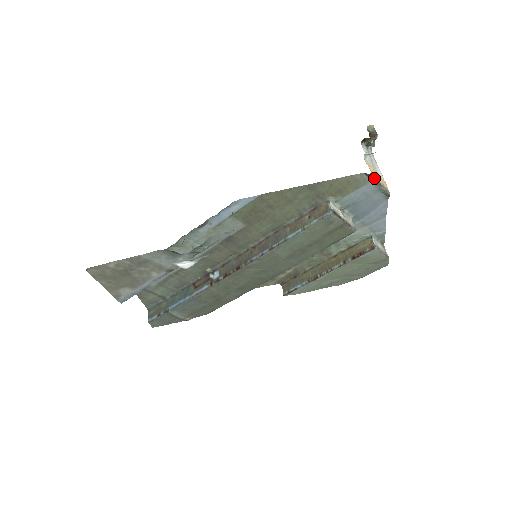
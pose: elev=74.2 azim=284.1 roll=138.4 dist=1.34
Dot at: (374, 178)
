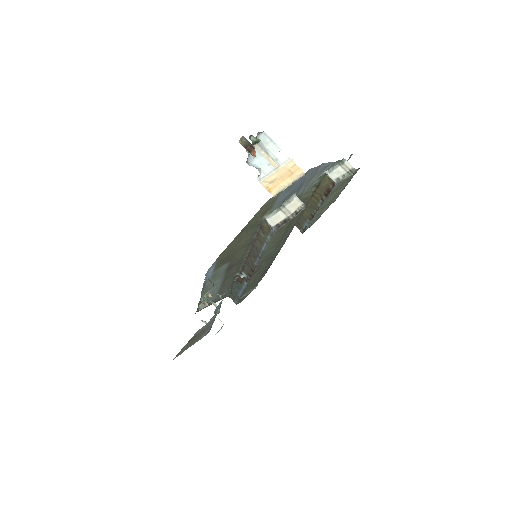
Dot at: occluded
